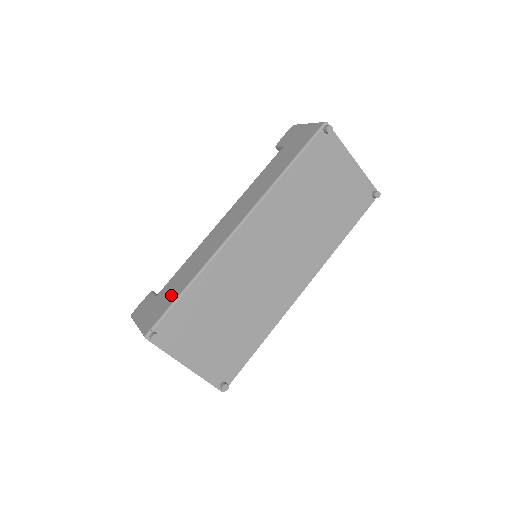
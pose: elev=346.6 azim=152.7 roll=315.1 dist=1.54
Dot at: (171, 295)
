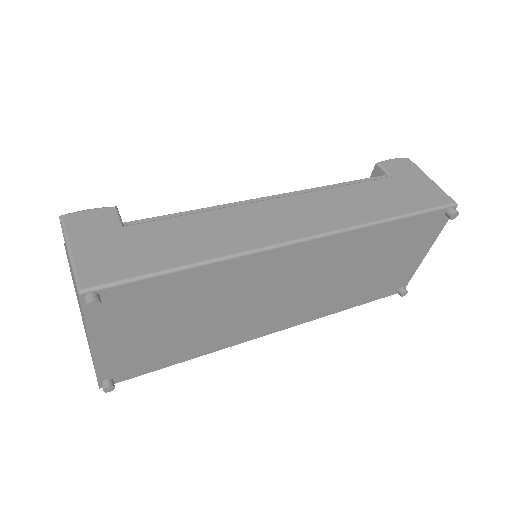
Dot at: (155, 254)
